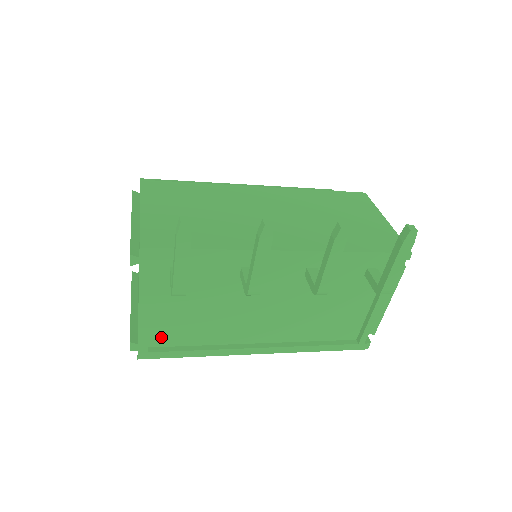
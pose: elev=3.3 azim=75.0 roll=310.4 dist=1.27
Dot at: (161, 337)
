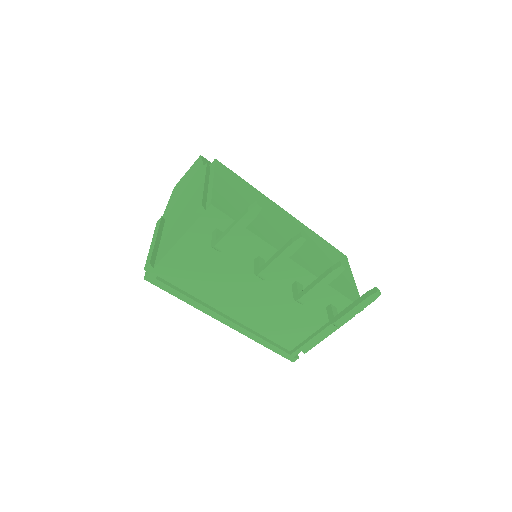
Dot at: (170, 273)
